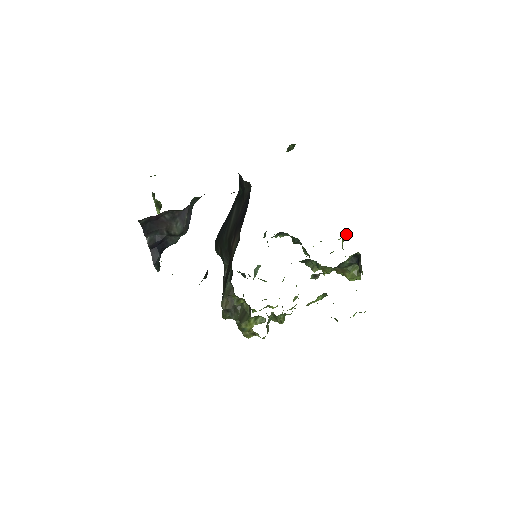
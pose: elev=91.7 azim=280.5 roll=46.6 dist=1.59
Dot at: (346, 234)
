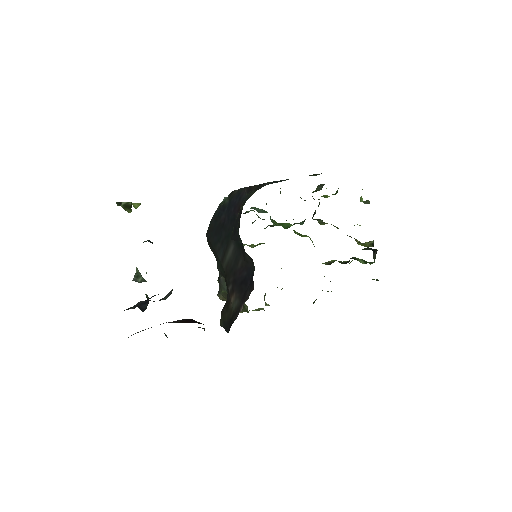
Dot at: occluded
